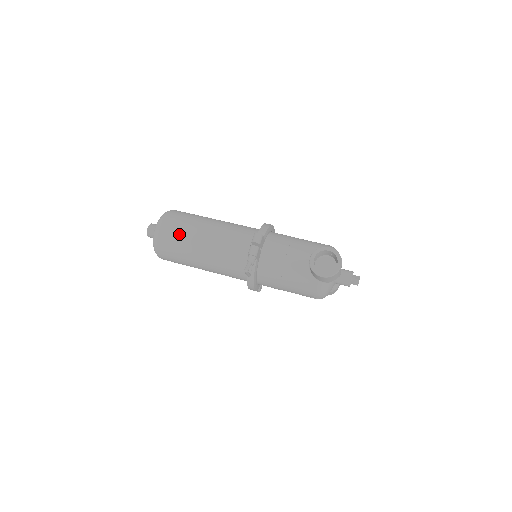
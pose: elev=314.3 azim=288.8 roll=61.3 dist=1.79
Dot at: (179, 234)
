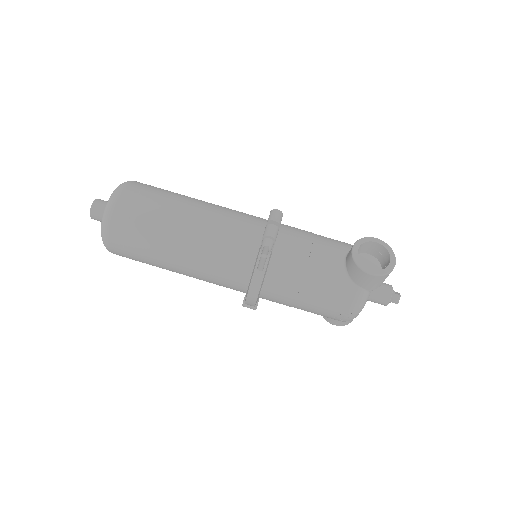
Dot at: (150, 207)
